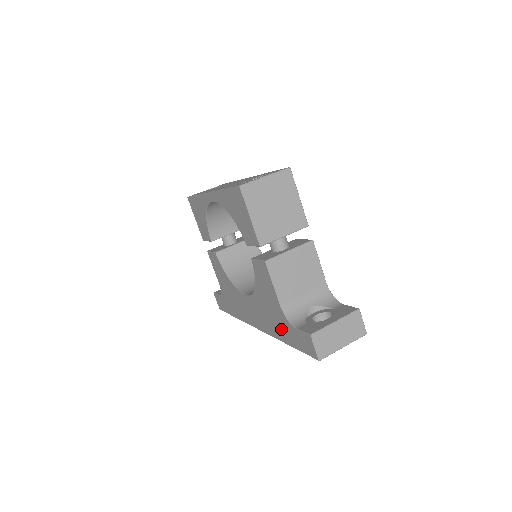
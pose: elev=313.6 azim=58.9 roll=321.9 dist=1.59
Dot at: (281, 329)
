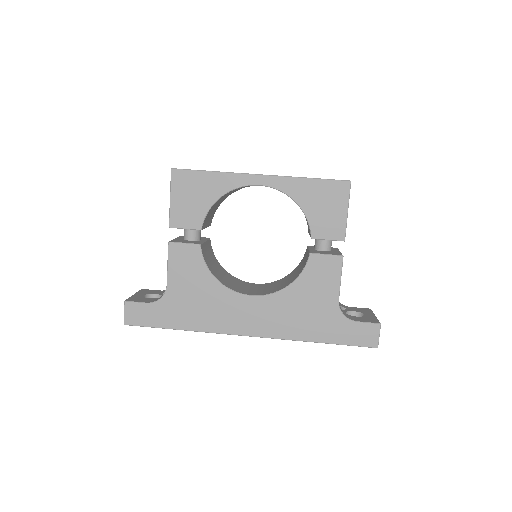
Dot at: (319, 327)
